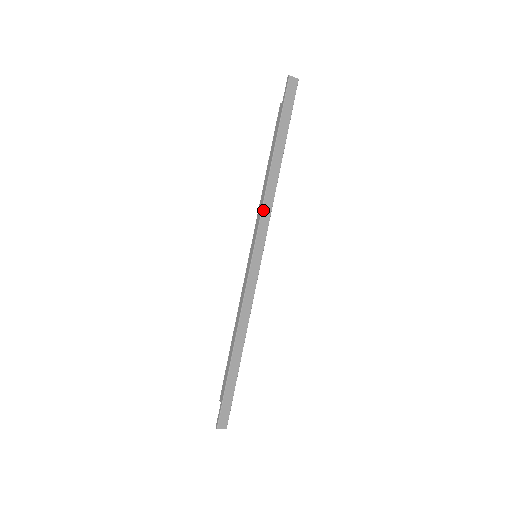
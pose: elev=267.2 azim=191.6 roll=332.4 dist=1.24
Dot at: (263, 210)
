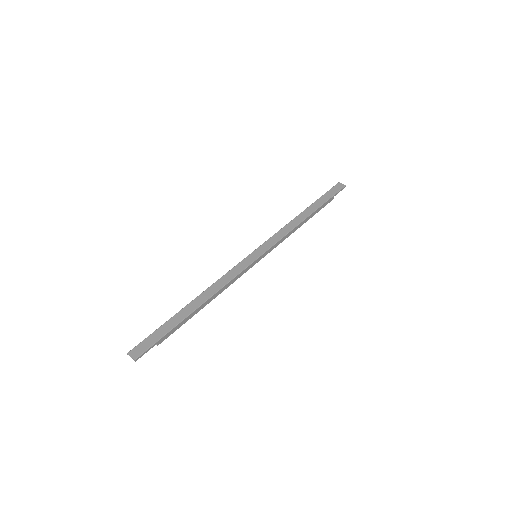
Dot at: (279, 232)
